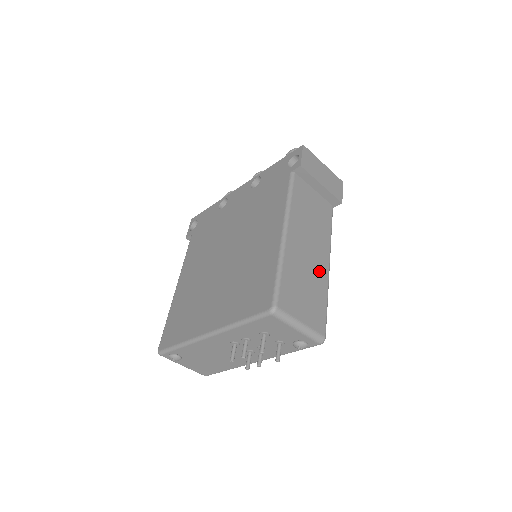
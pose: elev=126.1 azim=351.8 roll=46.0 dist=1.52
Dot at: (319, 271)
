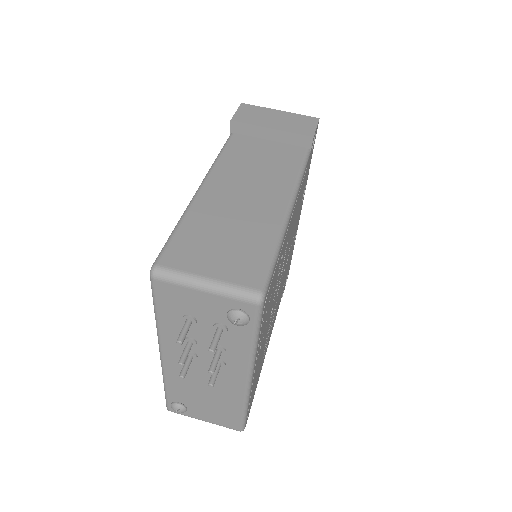
Dot at: (262, 216)
